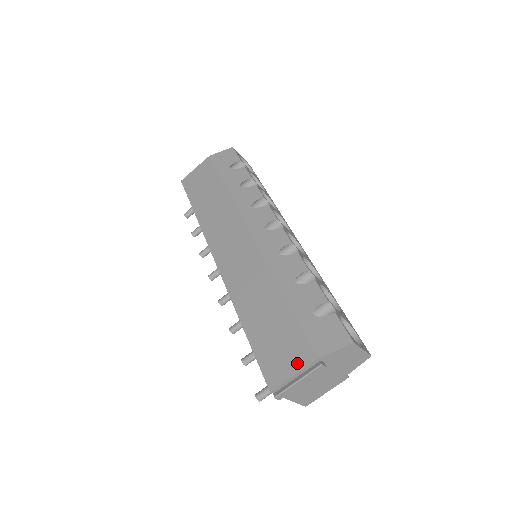
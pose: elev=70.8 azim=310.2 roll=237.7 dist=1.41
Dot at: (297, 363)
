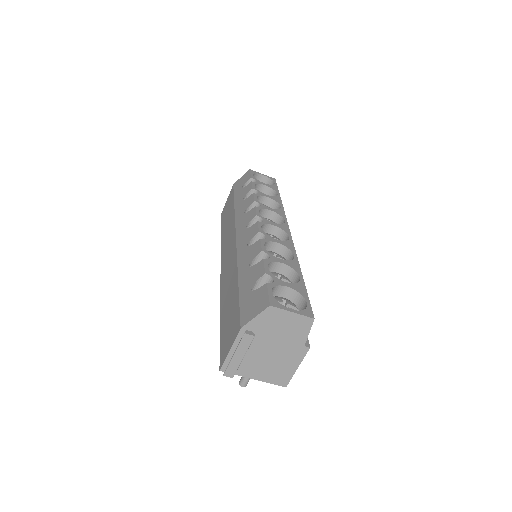
Dot at: (232, 338)
